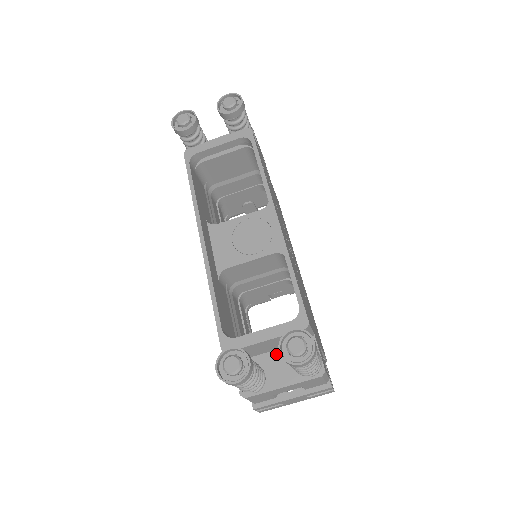
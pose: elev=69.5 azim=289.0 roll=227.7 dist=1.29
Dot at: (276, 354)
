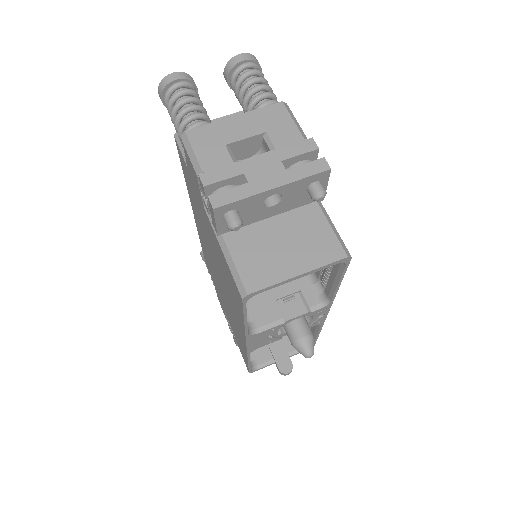
Dot at: occluded
